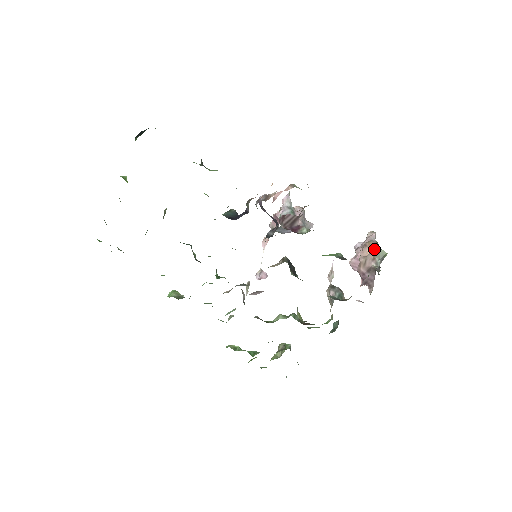
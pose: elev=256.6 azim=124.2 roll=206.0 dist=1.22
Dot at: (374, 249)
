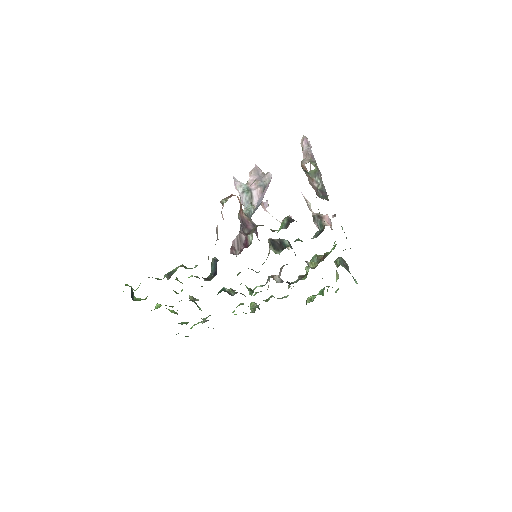
Dot at: (306, 174)
